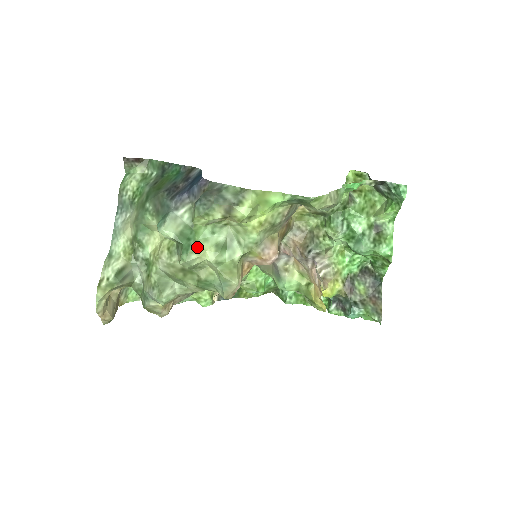
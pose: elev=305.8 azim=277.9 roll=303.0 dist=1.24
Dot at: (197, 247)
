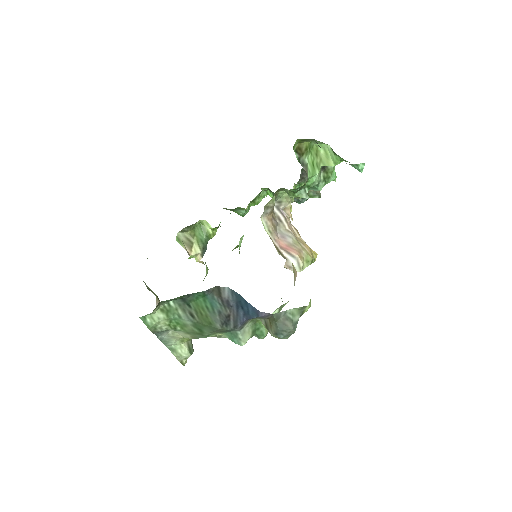
Dot at: occluded
